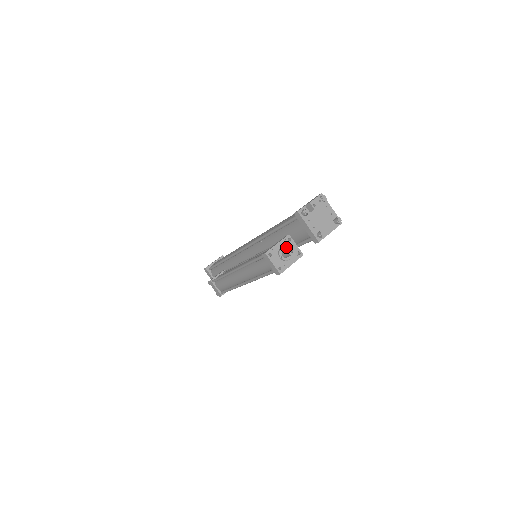
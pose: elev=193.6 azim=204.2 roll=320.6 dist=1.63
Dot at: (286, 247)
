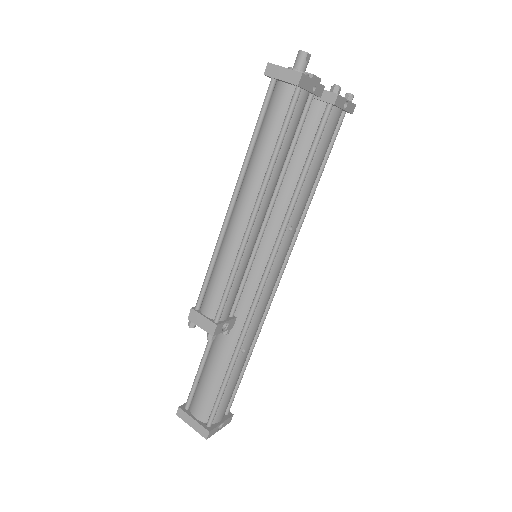
Dot at: occluded
